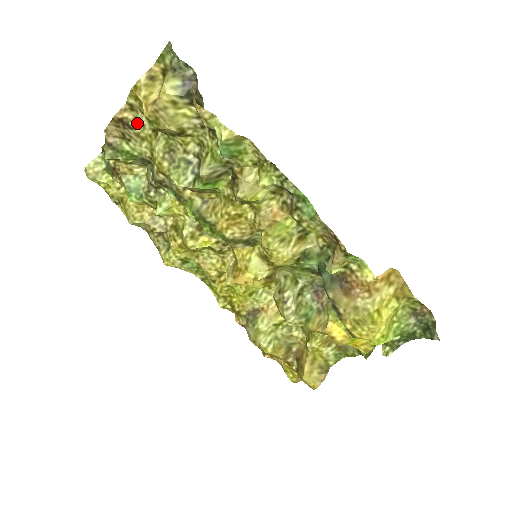
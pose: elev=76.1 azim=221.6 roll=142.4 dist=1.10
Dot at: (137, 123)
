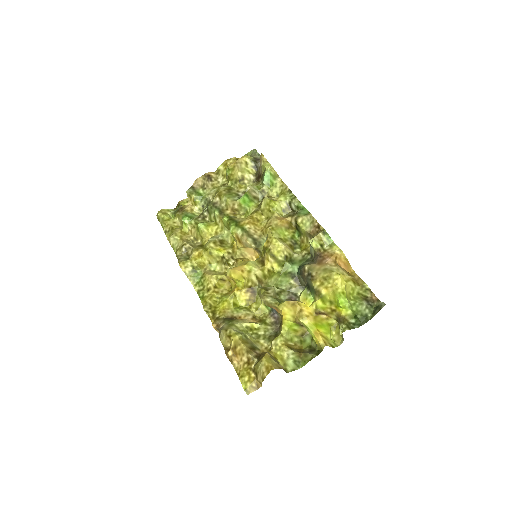
Dot at: (216, 180)
